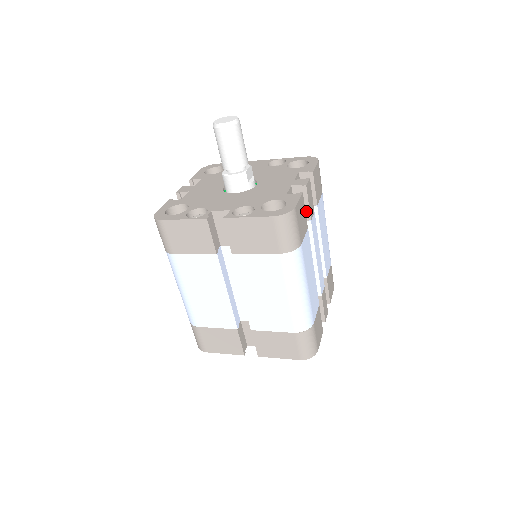
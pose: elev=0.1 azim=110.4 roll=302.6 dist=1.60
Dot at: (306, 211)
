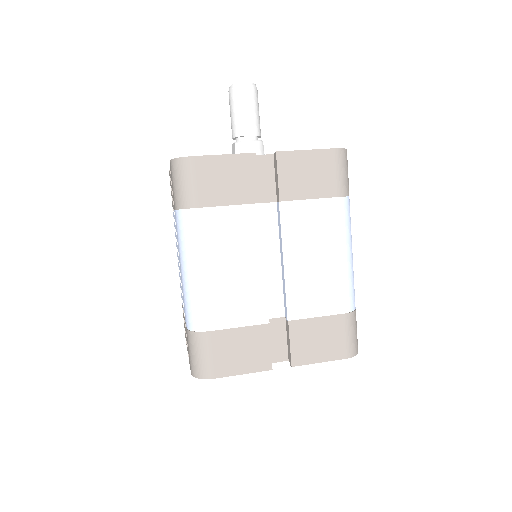
Dot at: occluded
